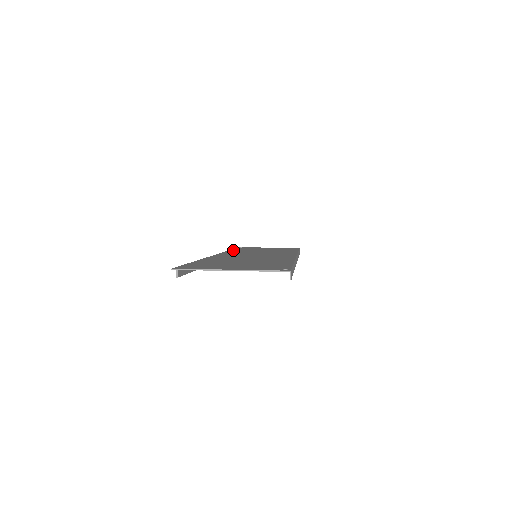
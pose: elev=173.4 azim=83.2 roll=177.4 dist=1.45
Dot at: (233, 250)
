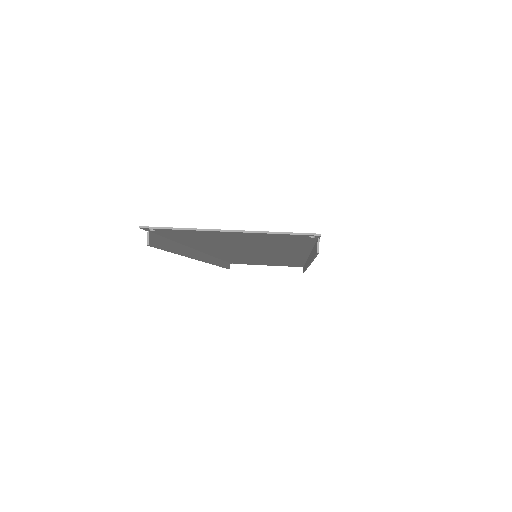
Dot at: occluded
